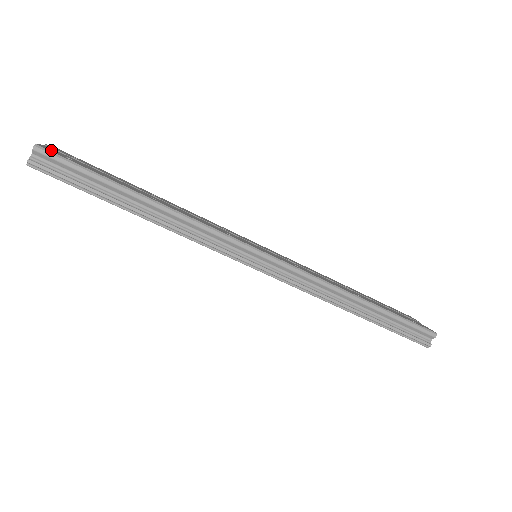
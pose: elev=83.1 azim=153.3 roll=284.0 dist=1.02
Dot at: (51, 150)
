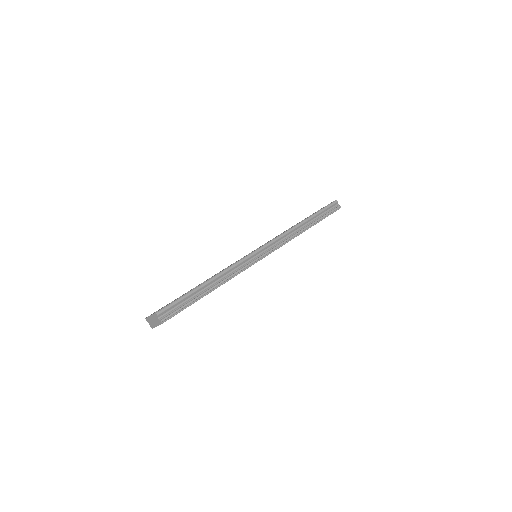
Dot at: occluded
